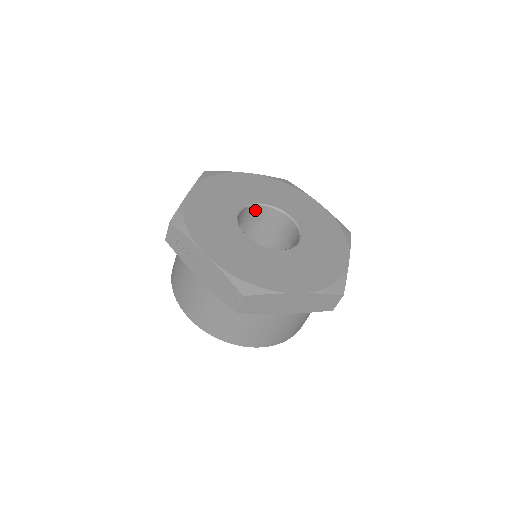
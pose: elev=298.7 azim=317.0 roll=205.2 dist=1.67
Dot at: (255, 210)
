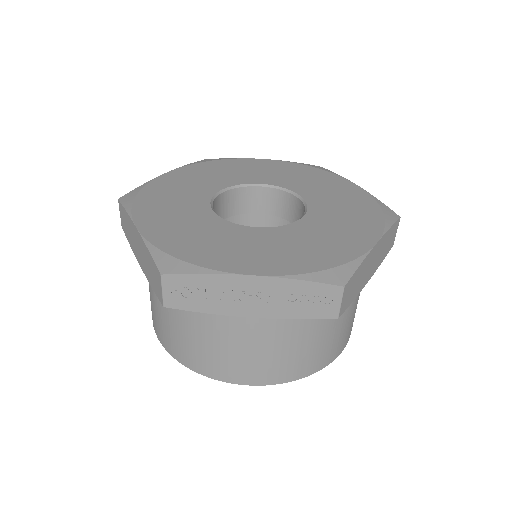
Dot at: (218, 203)
